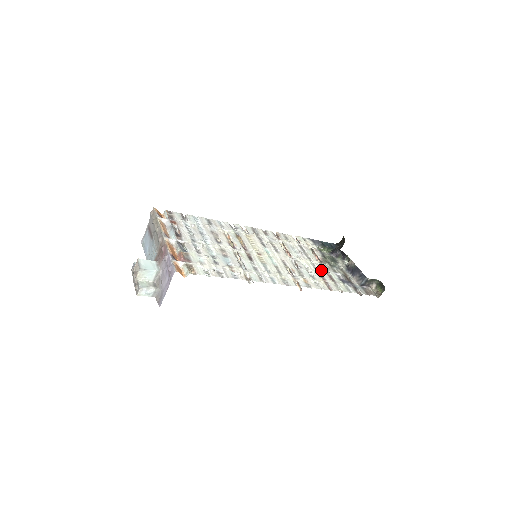
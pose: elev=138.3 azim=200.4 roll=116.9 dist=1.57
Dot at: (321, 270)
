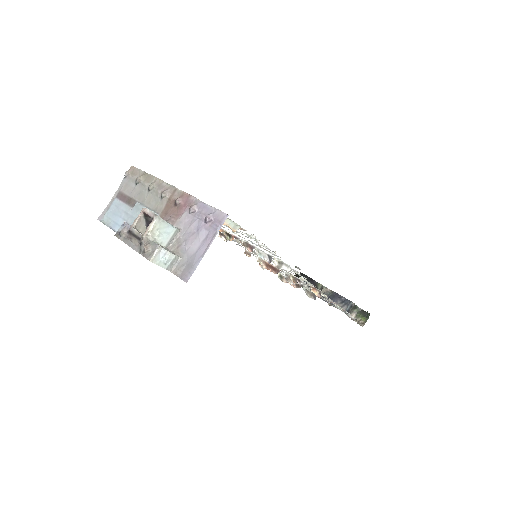
Dot at: occluded
